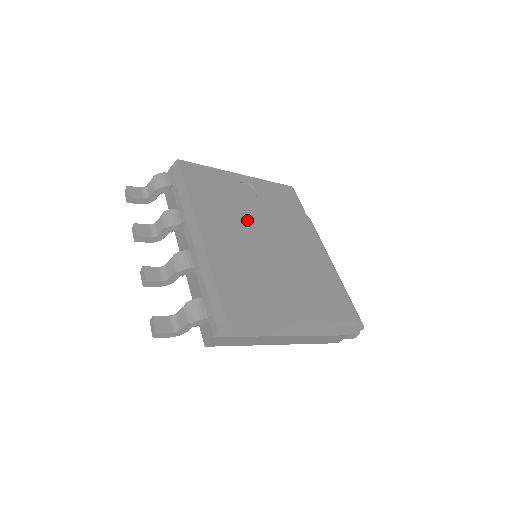
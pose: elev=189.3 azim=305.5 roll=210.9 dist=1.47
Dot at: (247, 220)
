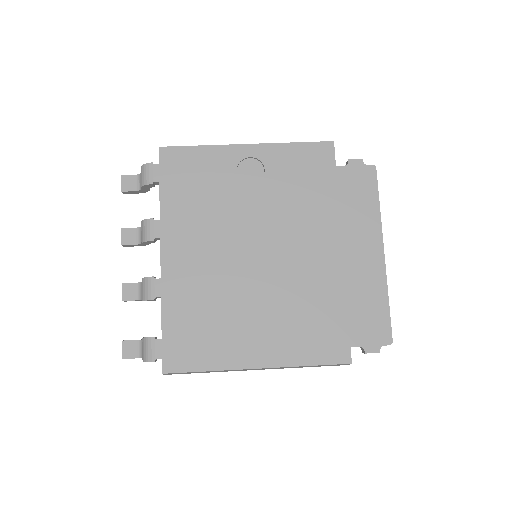
Dot at: (232, 226)
